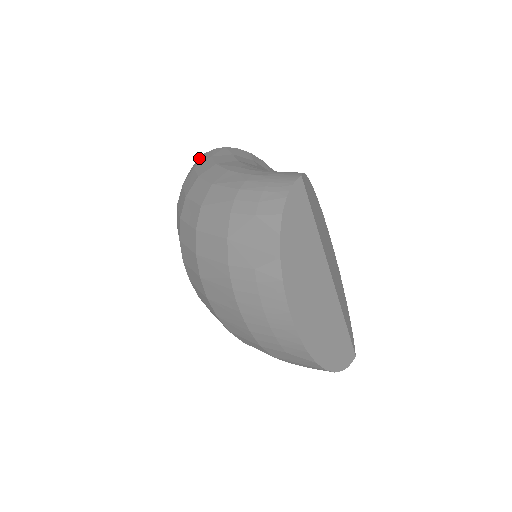
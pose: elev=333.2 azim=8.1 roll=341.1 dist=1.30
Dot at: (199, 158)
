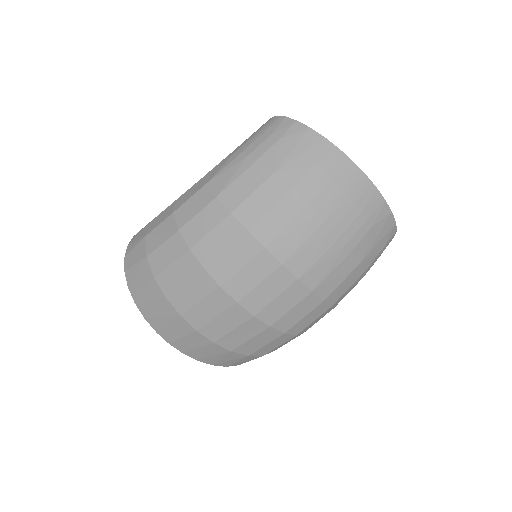
Dot at: (127, 250)
